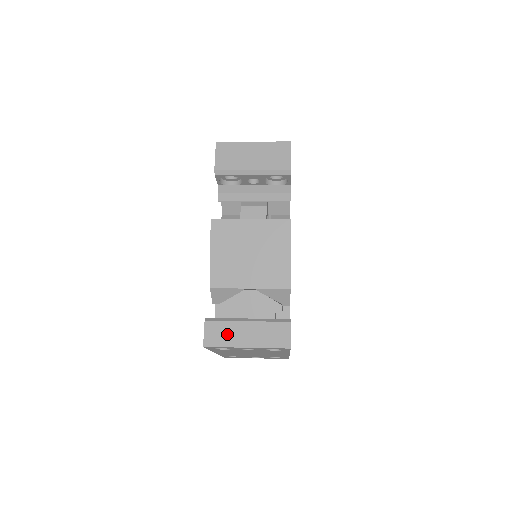
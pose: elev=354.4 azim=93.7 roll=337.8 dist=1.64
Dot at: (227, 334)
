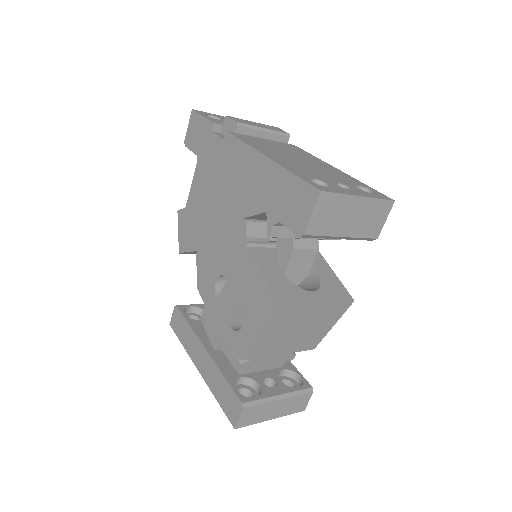
Dot at: (259, 414)
